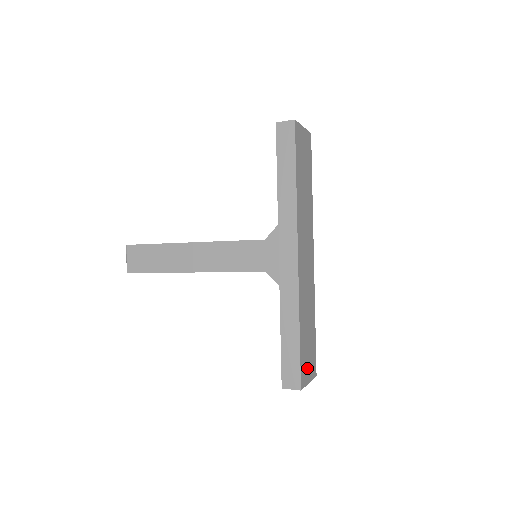
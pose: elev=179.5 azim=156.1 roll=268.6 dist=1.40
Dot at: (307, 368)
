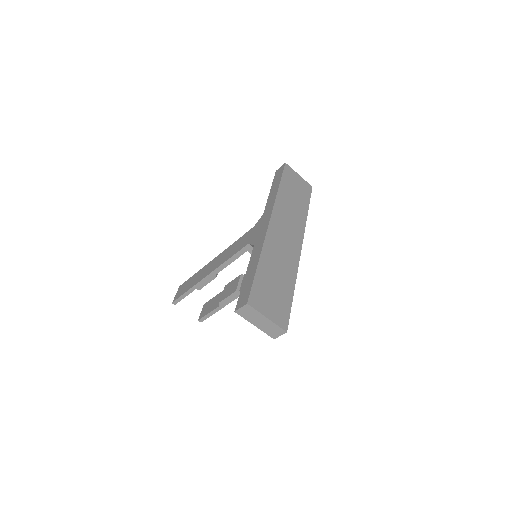
Dot at: (266, 303)
